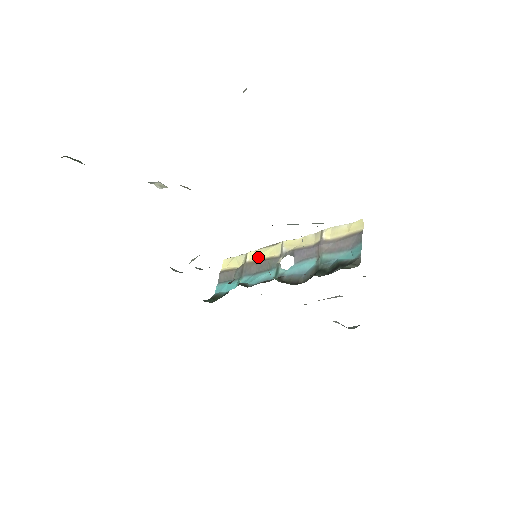
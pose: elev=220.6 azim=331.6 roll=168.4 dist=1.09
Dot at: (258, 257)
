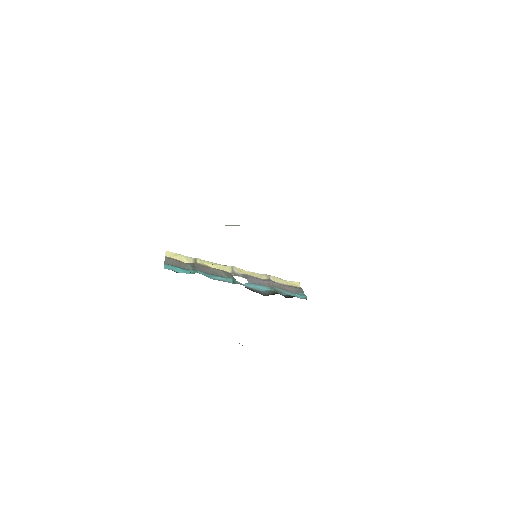
Dot at: (208, 265)
